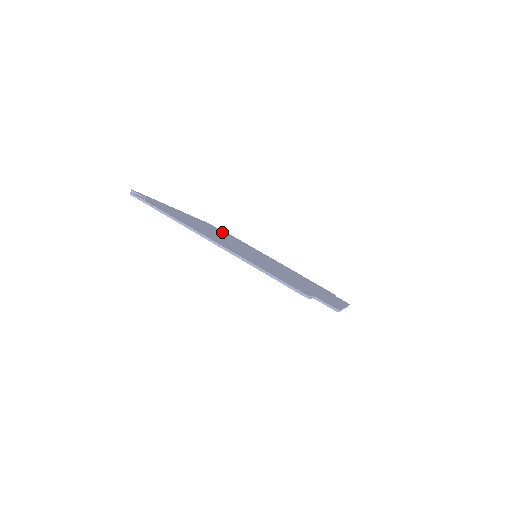
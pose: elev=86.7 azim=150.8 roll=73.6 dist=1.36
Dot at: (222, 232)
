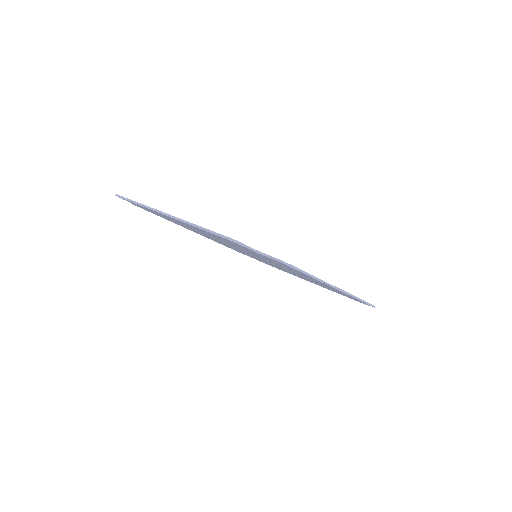
Dot at: occluded
